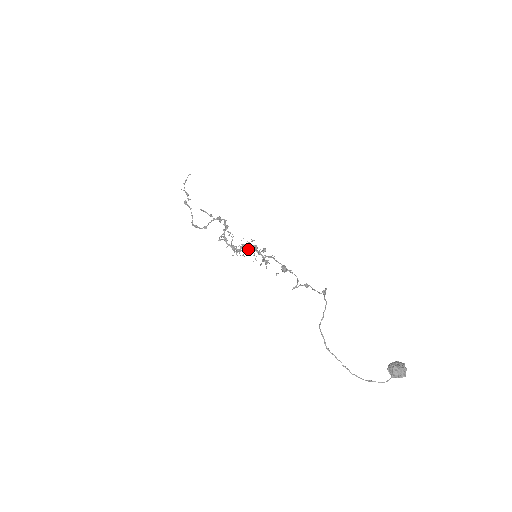
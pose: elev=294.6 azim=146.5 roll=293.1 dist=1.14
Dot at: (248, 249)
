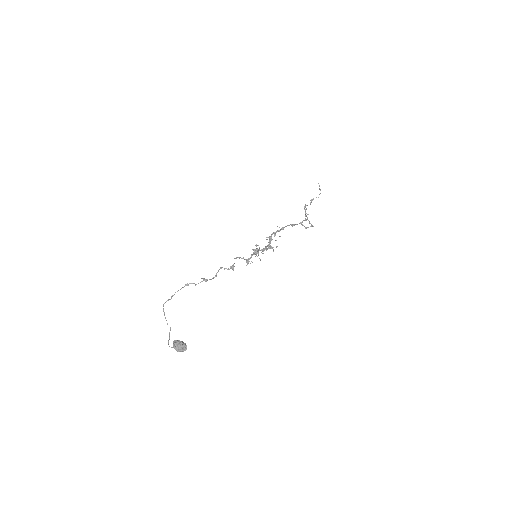
Dot at: occluded
